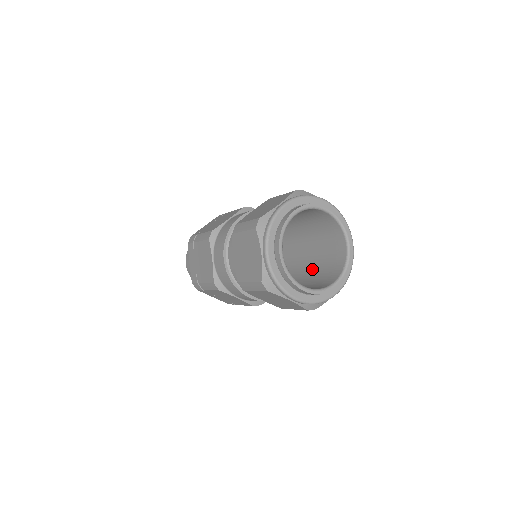
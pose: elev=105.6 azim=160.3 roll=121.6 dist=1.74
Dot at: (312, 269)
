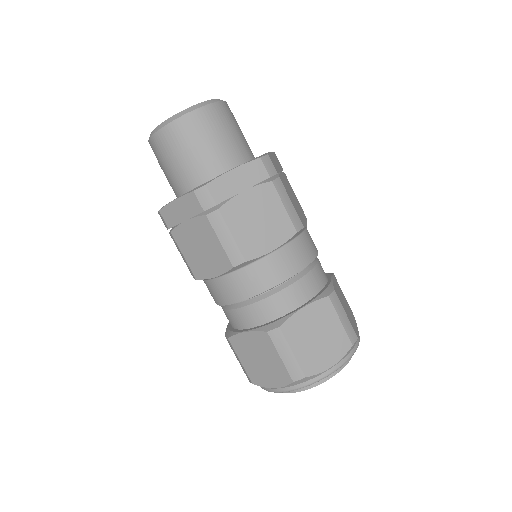
Dot at: occluded
